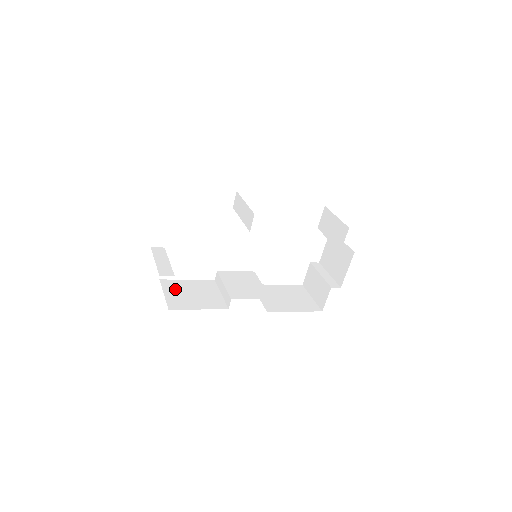
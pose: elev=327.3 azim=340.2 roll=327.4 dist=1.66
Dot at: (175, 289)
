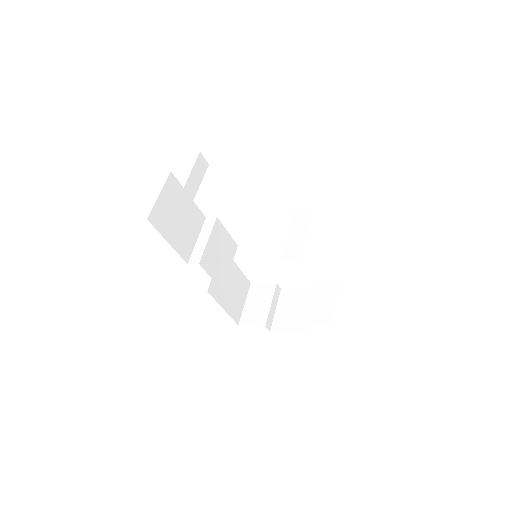
Dot at: (172, 197)
